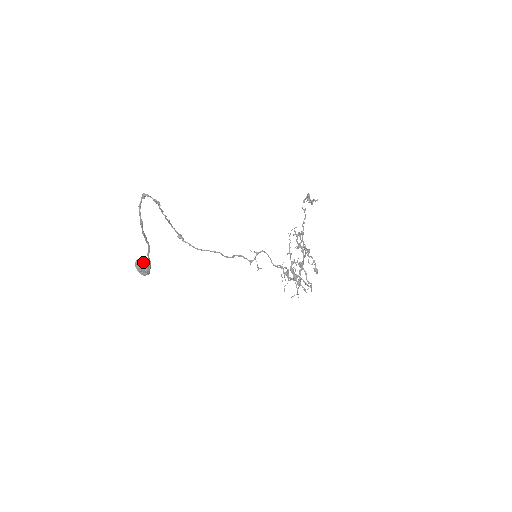
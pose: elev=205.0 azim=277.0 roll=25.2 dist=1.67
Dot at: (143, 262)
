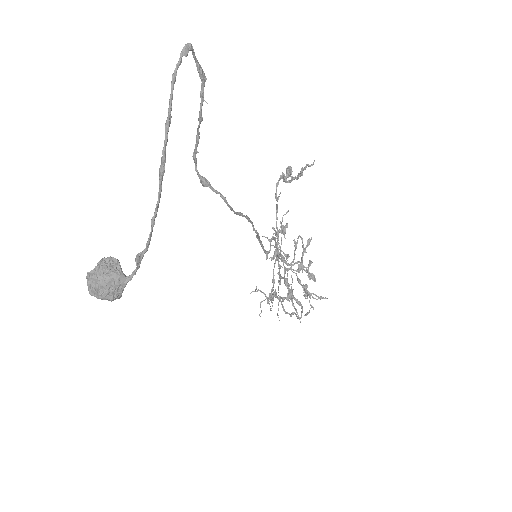
Dot at: (113, 266)
